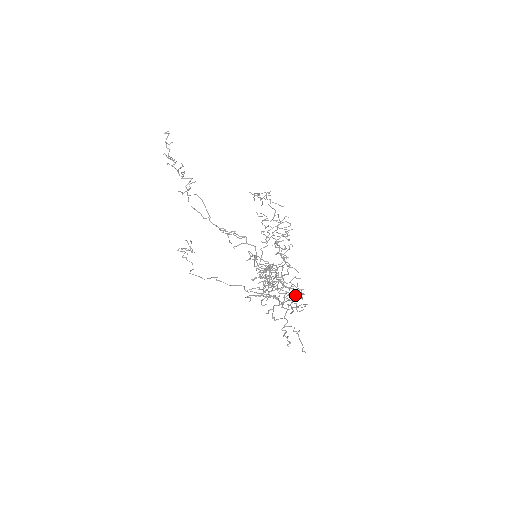
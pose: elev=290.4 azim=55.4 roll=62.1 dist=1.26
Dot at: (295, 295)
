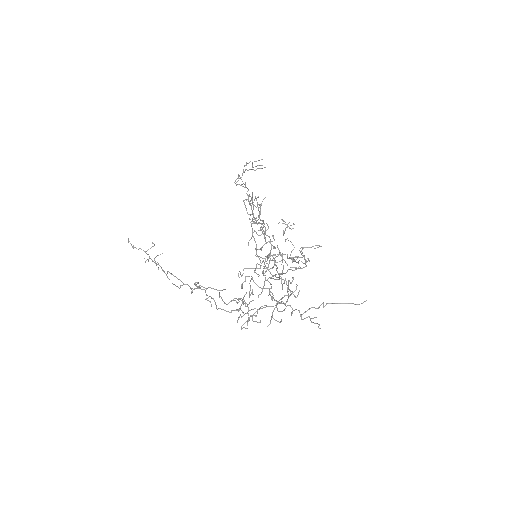
Dot at: occluded
